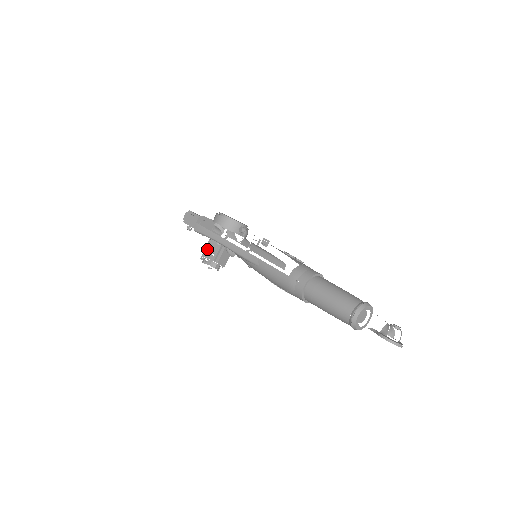
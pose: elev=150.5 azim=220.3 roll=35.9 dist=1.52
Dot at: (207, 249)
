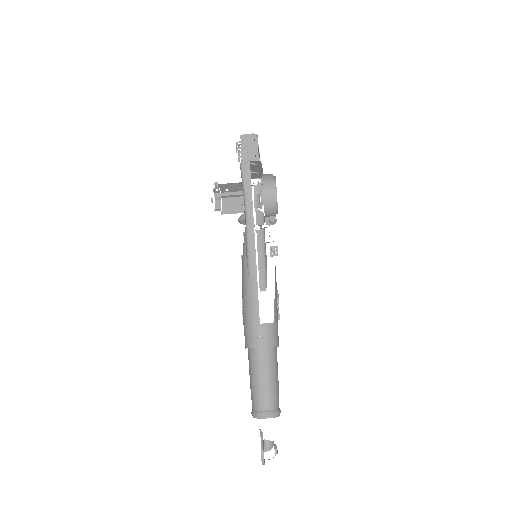
Dot at: (229, 186)
